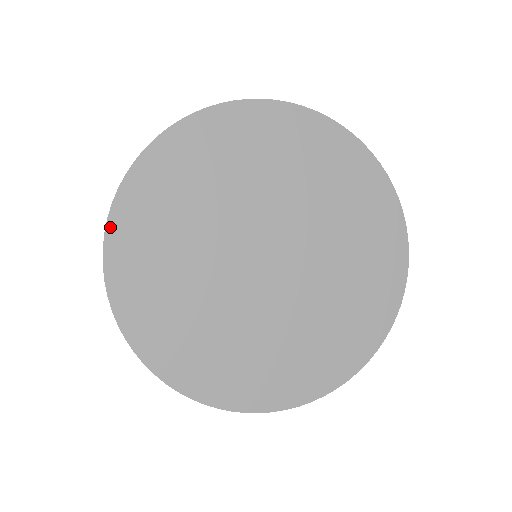
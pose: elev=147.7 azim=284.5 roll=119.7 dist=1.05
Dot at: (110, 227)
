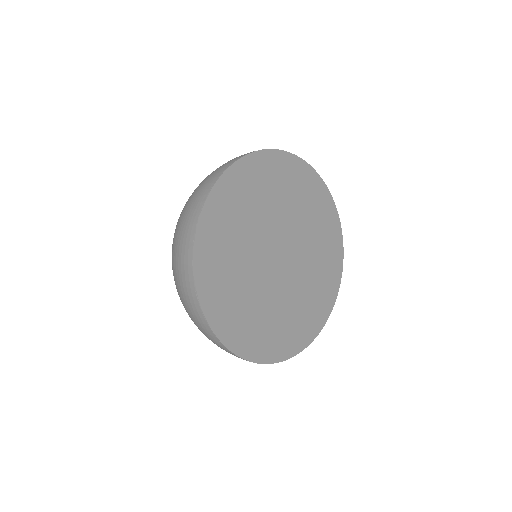
Dot at: (196, 274)
